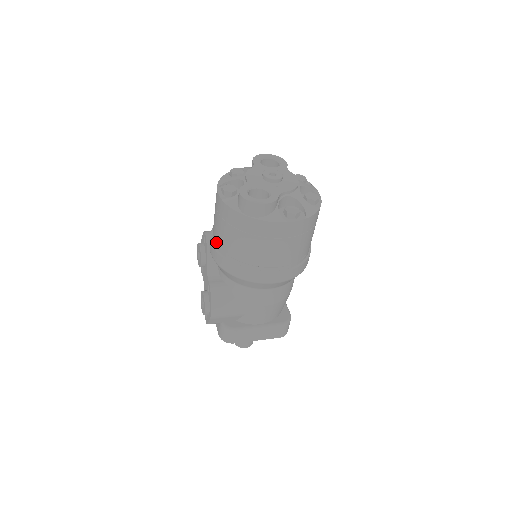
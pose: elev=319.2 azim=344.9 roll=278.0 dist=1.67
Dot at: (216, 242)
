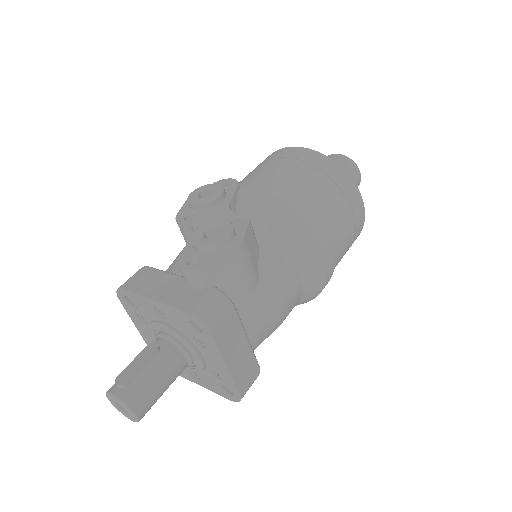
Dot at: (271, 181)
